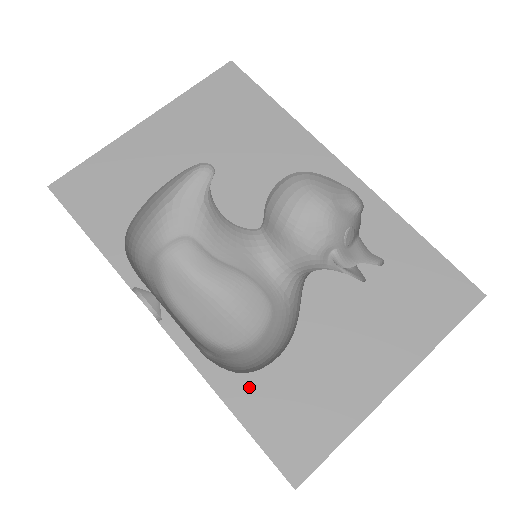
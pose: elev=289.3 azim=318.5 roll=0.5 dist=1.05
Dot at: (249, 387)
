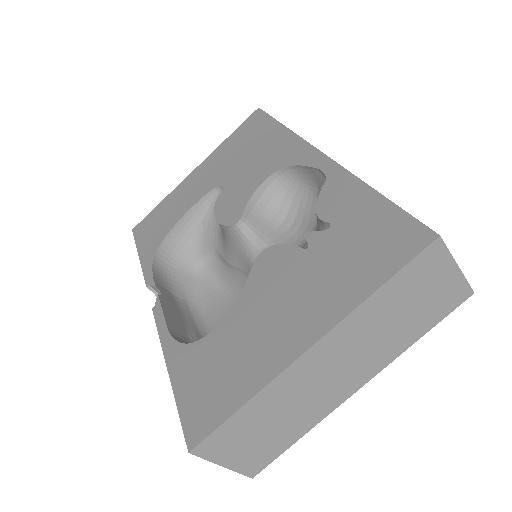
Dot at: (187, 355)
